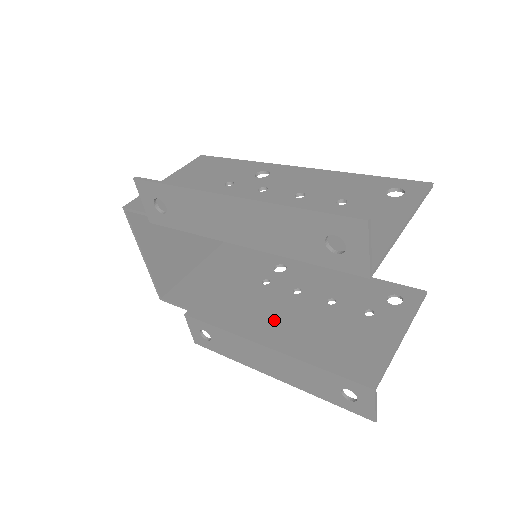
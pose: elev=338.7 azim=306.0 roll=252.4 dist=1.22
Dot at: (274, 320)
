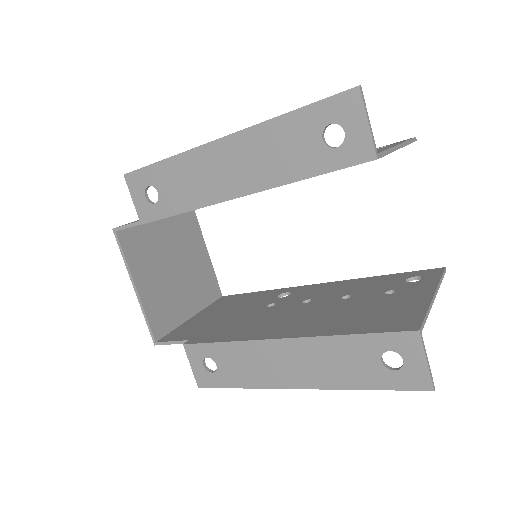
Dot at: (286, 322)
